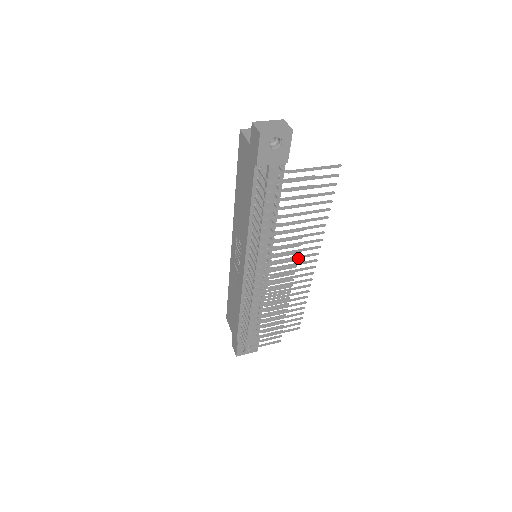
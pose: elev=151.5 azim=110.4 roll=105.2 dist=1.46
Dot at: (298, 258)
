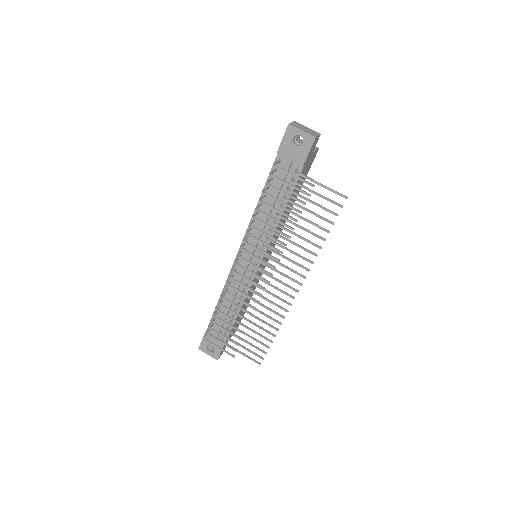
Dot at: (282, 274)
